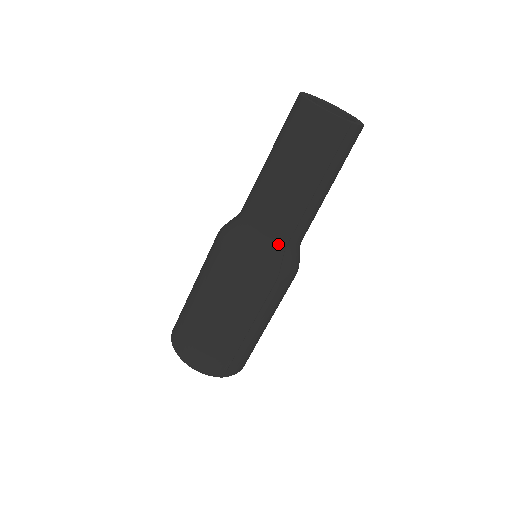
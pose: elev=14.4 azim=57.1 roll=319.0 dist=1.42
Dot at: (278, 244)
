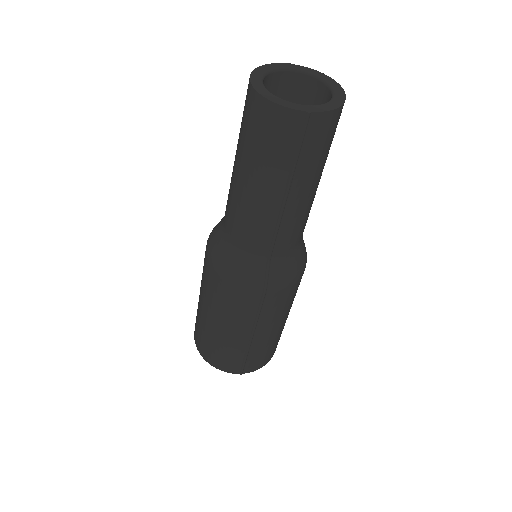
Dot at: (260, 255)
